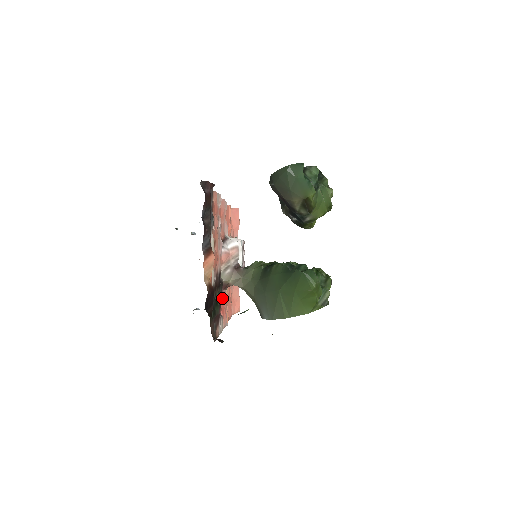
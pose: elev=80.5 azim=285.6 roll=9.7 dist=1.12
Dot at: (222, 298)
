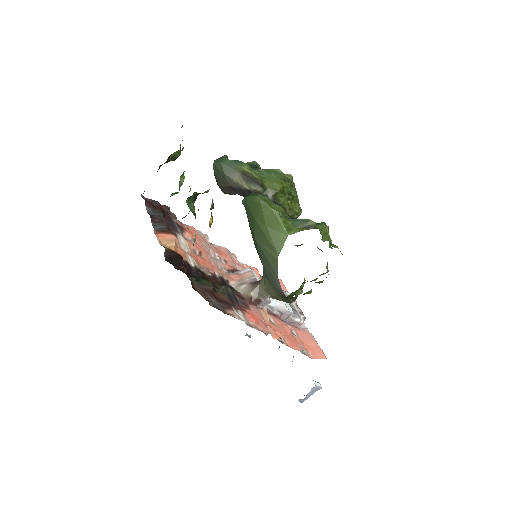
Dot at: (250, 310)
